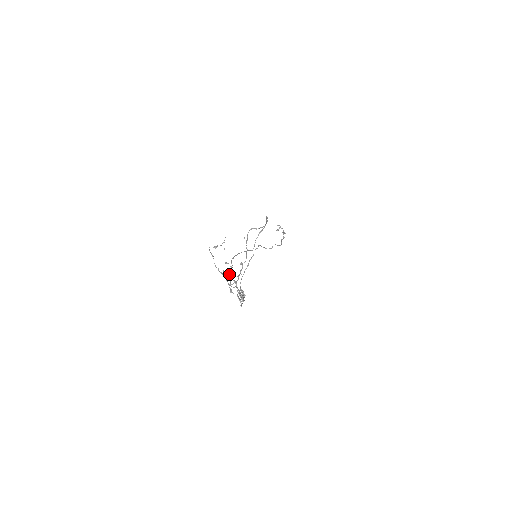
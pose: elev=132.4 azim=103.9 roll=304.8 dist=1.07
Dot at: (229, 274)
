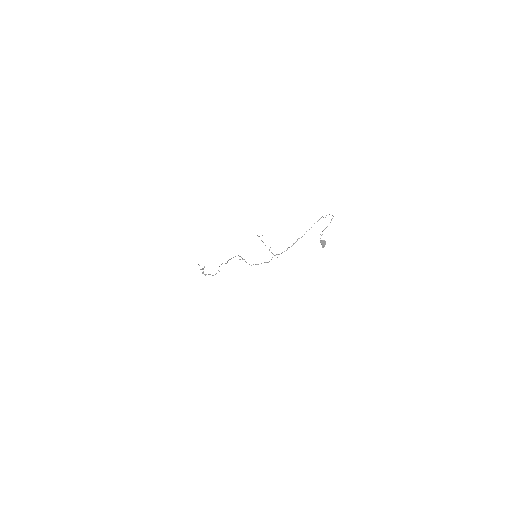
Dot at: (245, 261)
